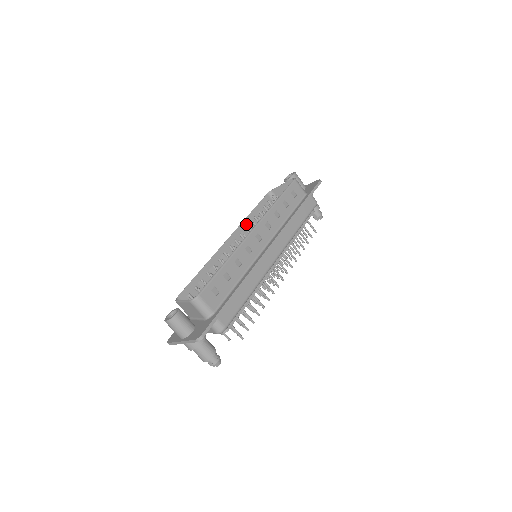
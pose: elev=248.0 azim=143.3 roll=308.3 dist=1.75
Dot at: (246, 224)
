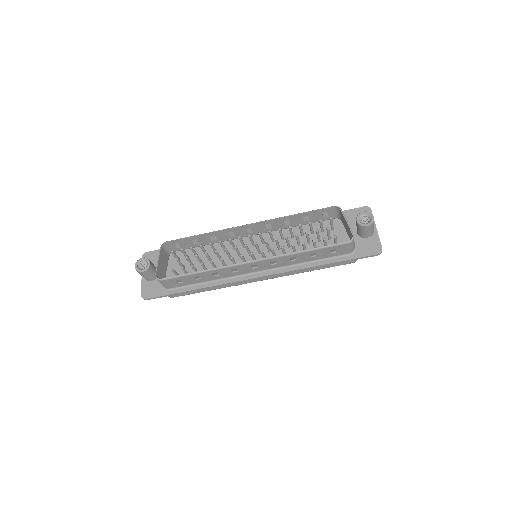
Dot at: (281, 220)
